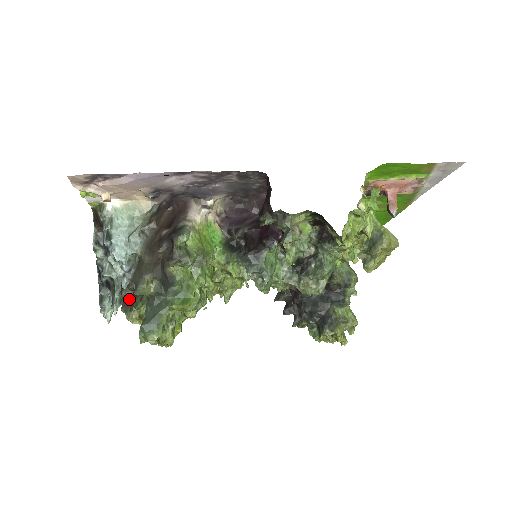
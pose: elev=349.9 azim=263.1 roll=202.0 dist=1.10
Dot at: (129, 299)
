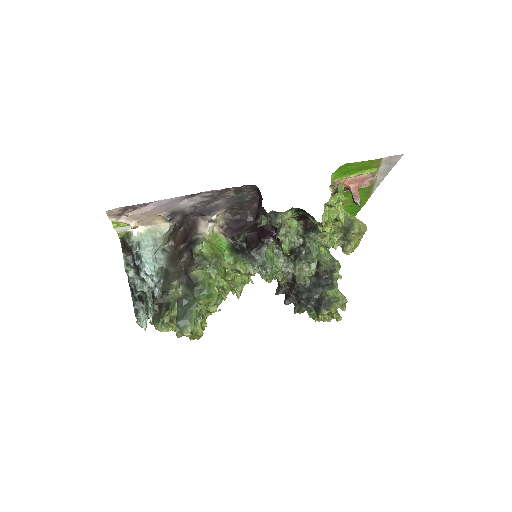
Dot at: (155, 313)
